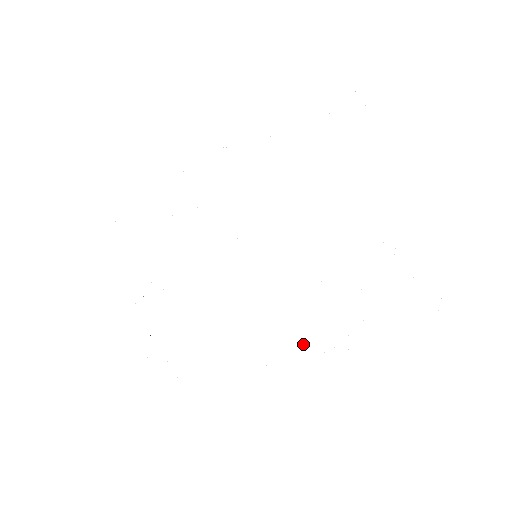
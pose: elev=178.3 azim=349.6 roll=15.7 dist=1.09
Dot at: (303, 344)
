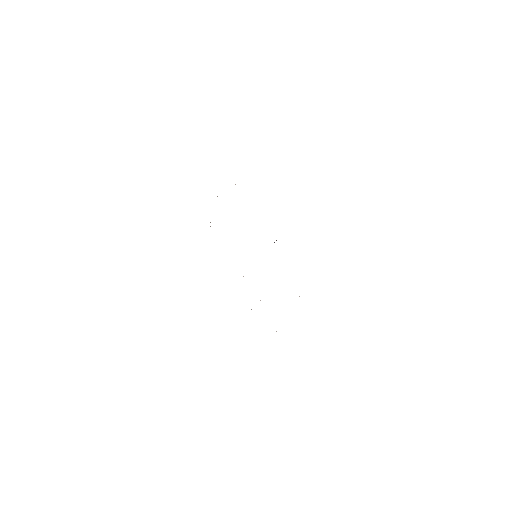
Dot at: occluded
